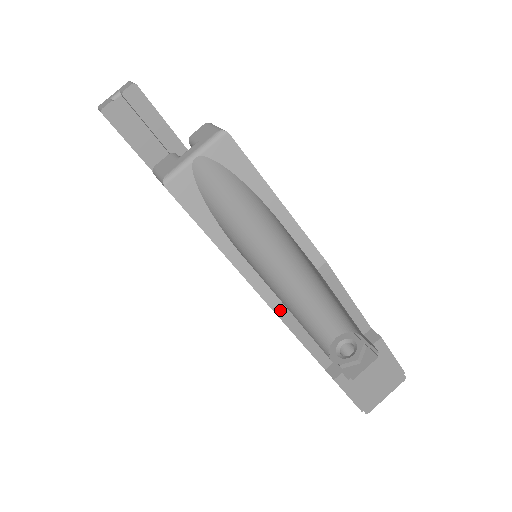
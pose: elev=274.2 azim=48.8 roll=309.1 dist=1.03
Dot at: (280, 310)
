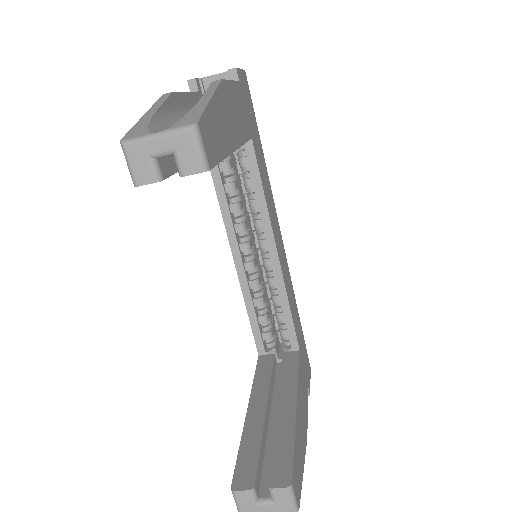
Dot at: occluded
